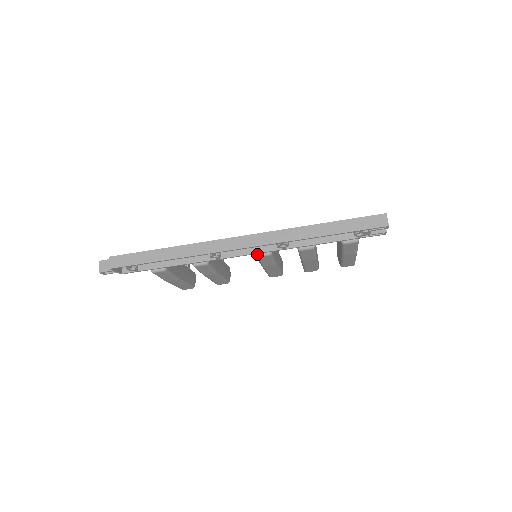
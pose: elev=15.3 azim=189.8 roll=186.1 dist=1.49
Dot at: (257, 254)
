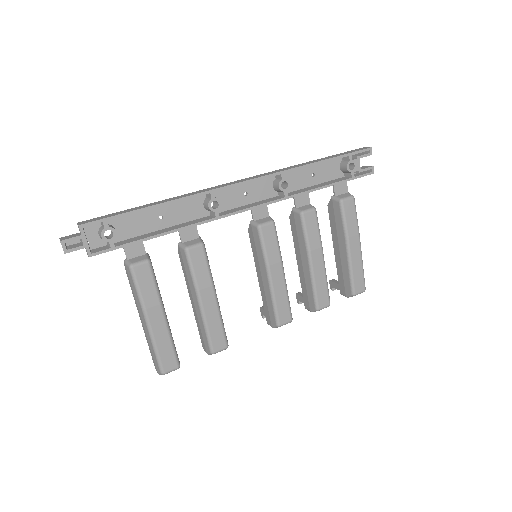
Dot at: (258, 224)
